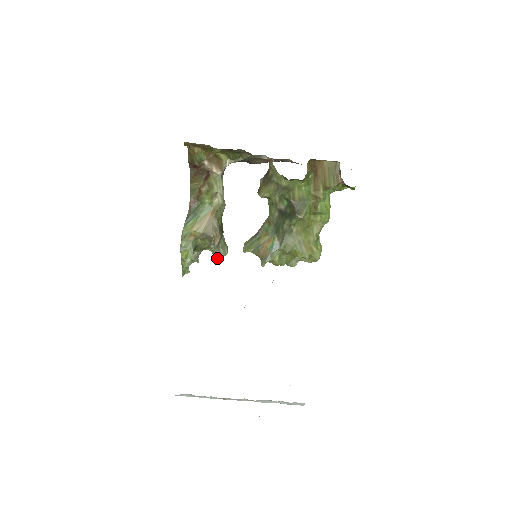
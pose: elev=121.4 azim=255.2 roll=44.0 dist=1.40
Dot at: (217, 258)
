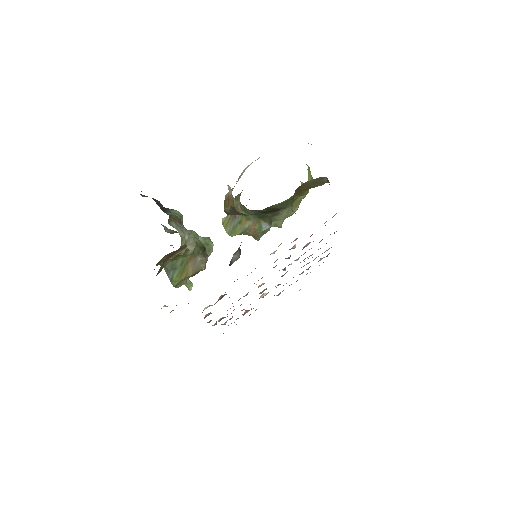
Dot at: occluded
